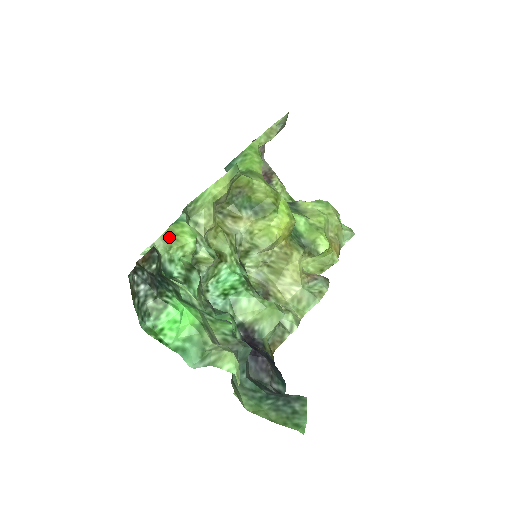
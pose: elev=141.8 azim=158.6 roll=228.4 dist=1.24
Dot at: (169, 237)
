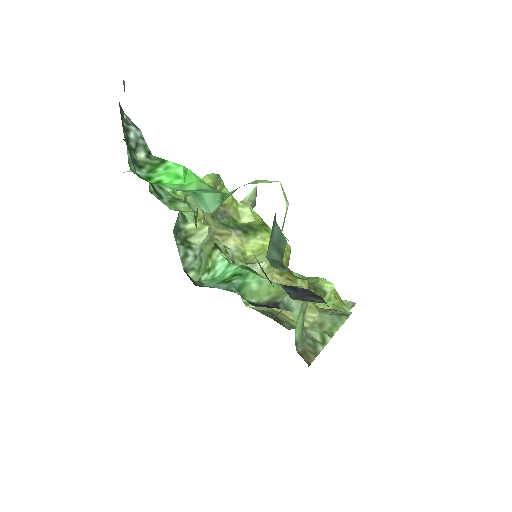
Dot at: occluded
